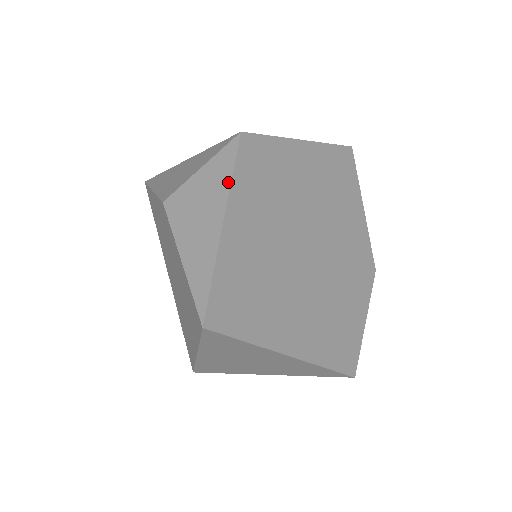
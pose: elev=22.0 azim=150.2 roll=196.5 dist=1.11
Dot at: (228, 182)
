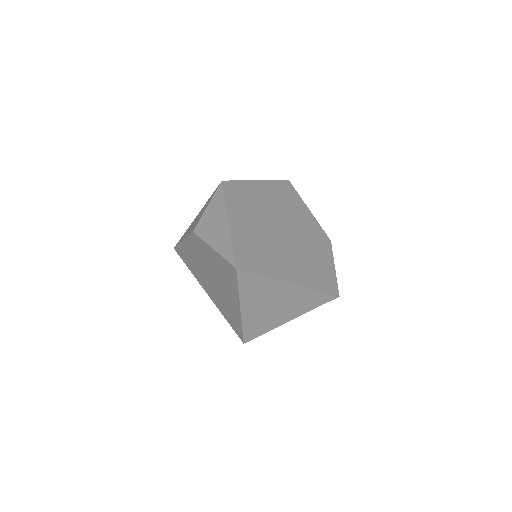
Dot at: (224, 204)
